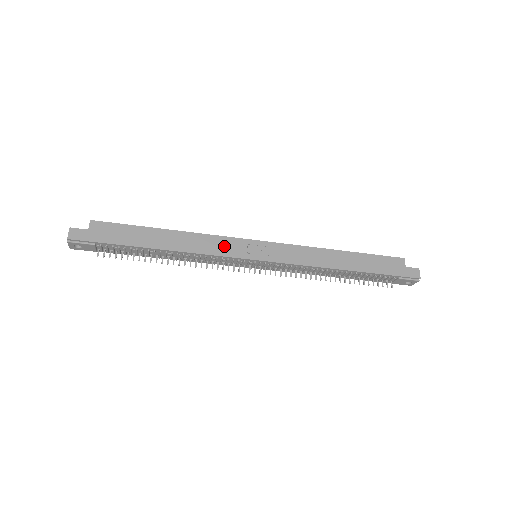
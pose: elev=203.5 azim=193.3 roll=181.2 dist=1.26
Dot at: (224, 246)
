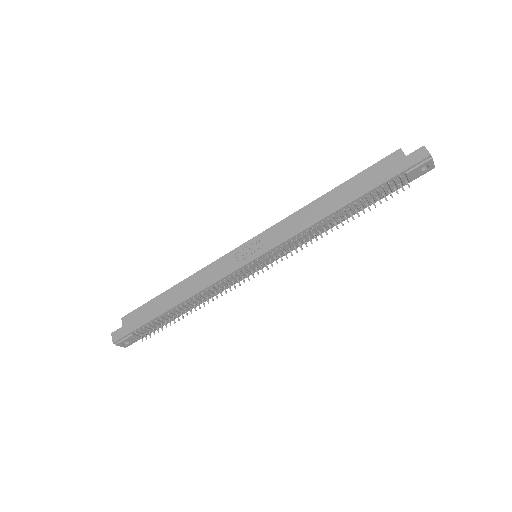
Dot at: (220, 268)
